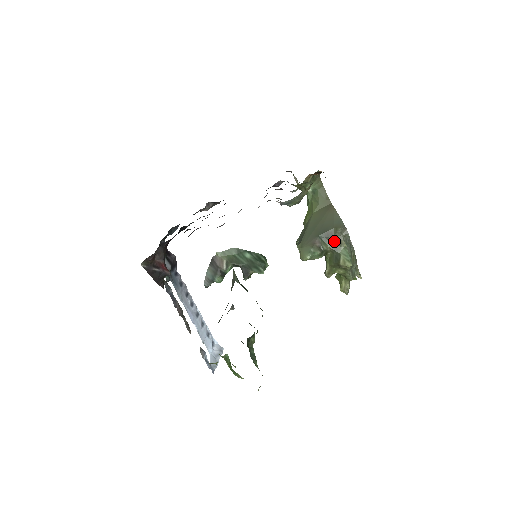
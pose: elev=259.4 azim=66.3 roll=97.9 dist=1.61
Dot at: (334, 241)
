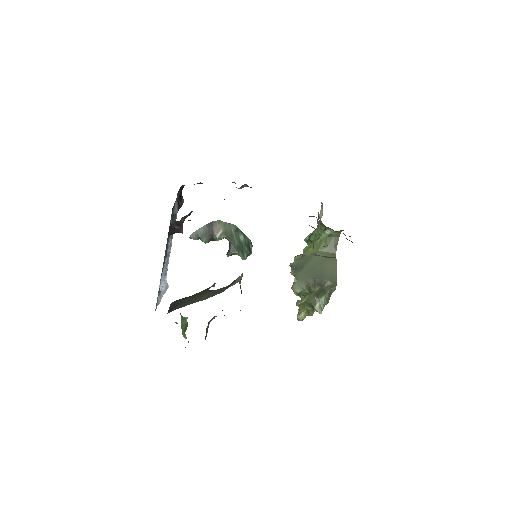
Dot at: (322, 289)
